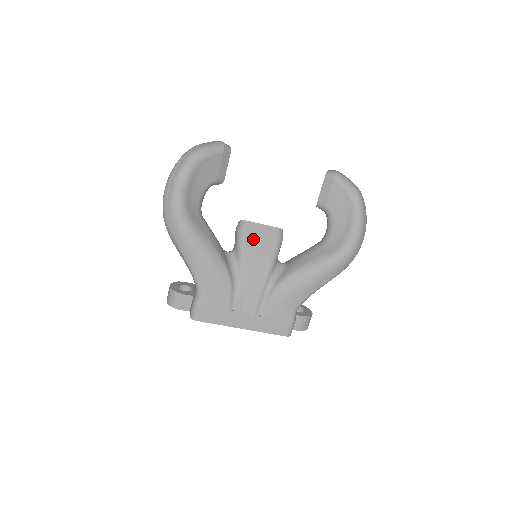
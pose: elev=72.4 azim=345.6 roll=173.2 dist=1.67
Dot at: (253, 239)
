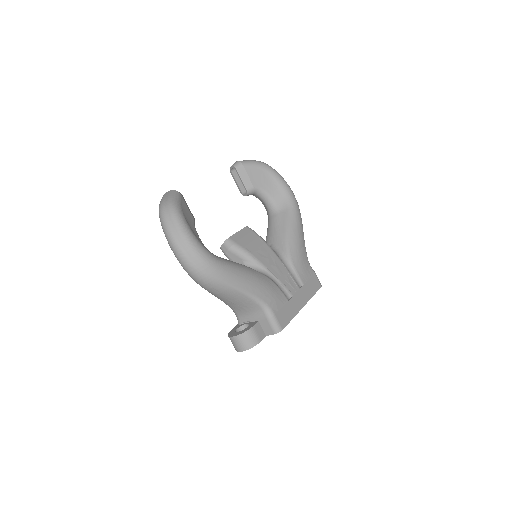
Dot at: (246, 244)
